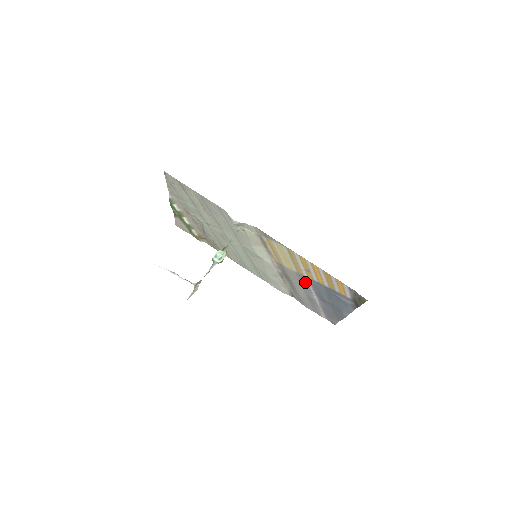
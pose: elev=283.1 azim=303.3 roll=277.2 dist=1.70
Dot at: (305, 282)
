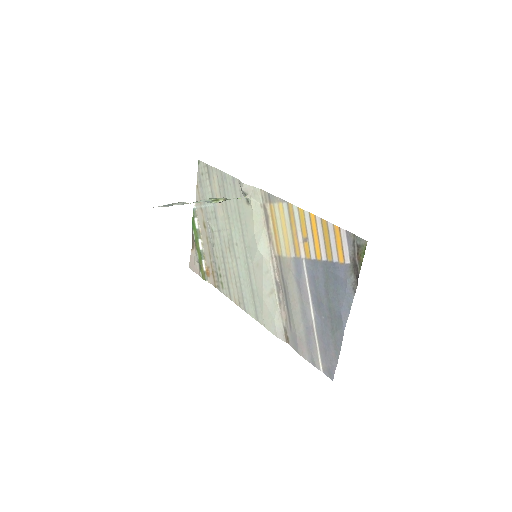
Dot at: (302, 275)
